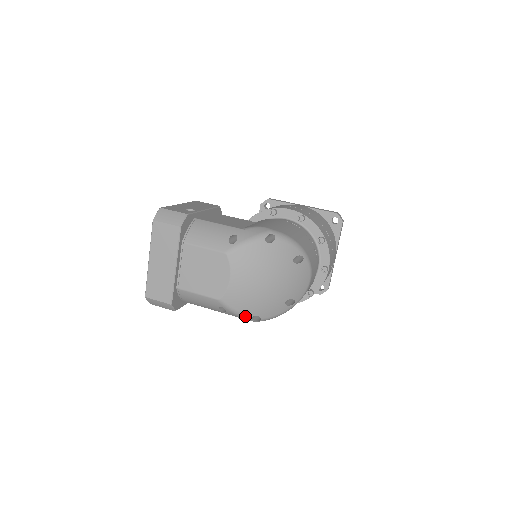
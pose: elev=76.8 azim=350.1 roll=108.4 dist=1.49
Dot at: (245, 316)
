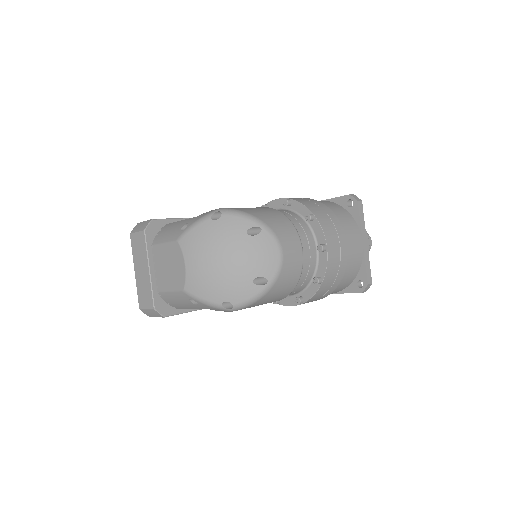
Dot at: (214, 304)
